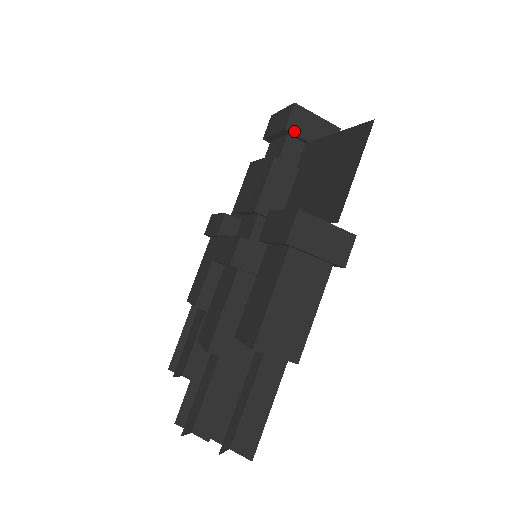
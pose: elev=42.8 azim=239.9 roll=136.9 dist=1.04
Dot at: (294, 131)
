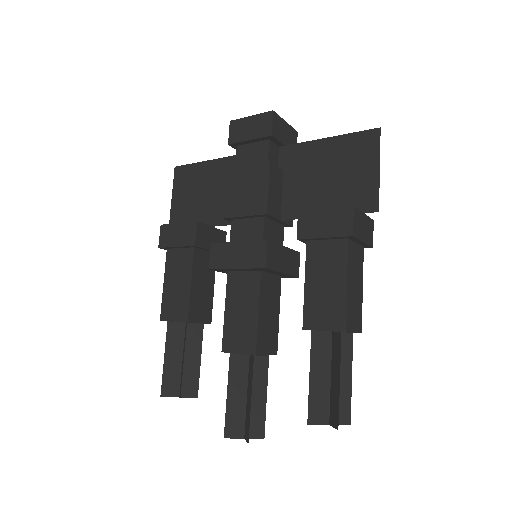
Dot at: (276, 136)
